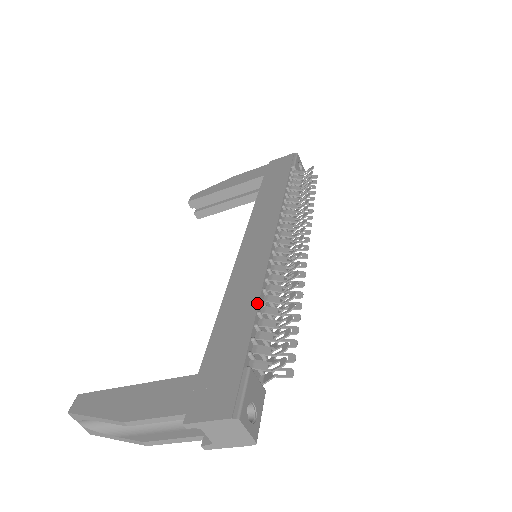
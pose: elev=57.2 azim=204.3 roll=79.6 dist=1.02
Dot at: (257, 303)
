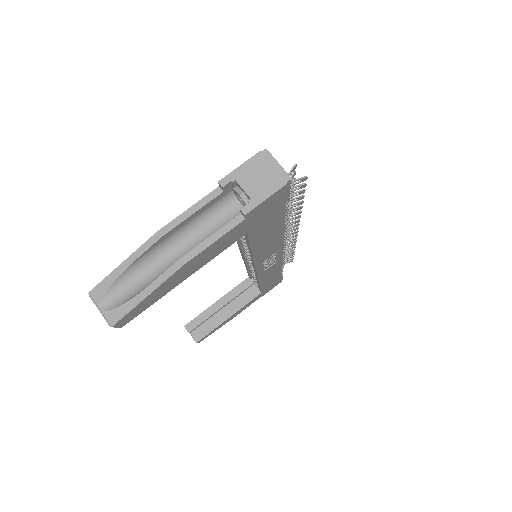
Dot at: occluded
